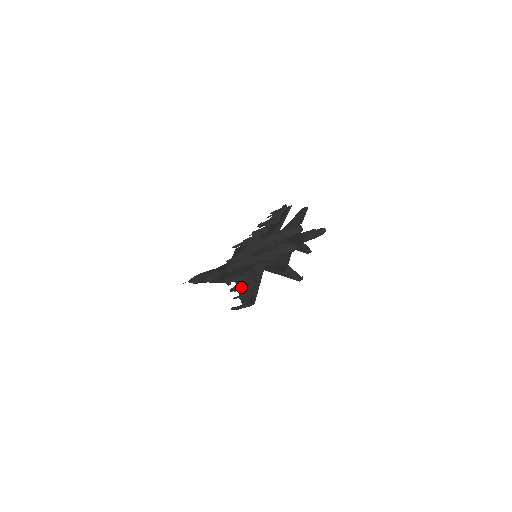
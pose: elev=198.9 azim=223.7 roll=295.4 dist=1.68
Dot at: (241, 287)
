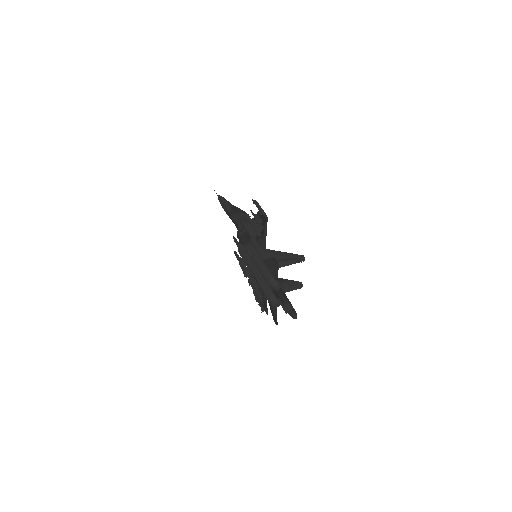
Dot at: (254, 292)
